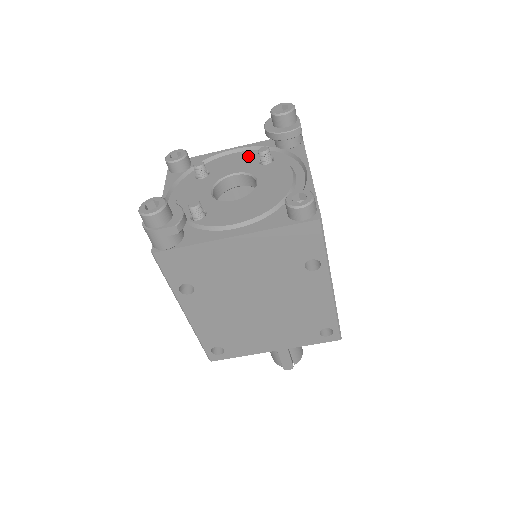
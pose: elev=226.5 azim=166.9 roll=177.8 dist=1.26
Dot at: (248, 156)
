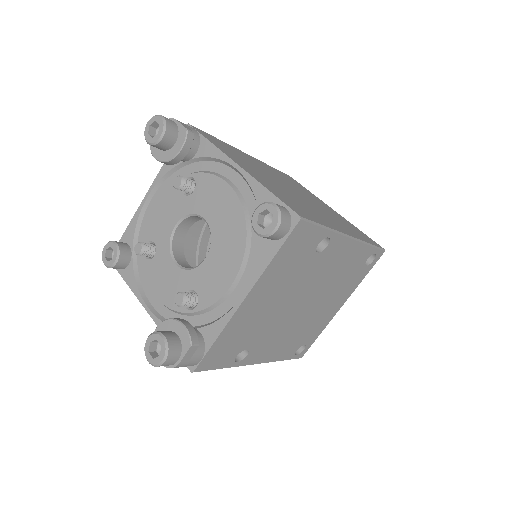
Dot at: (168, 195)
